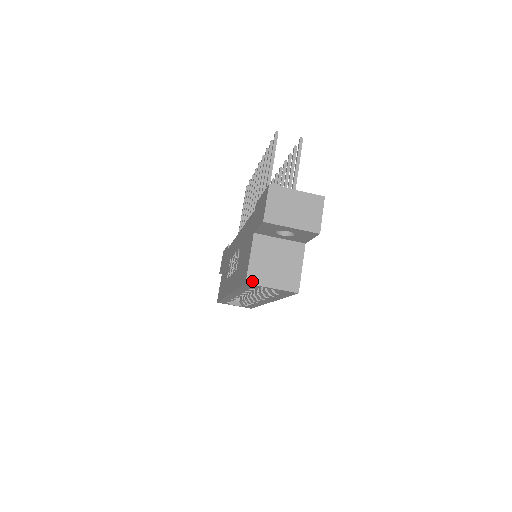
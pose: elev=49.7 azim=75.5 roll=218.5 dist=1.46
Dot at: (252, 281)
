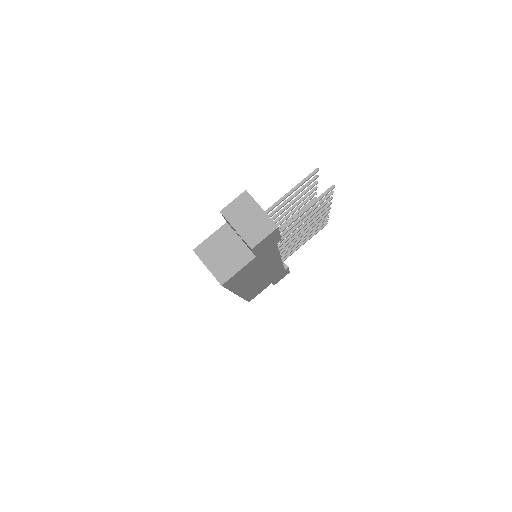
Dot at: (198, 252)
